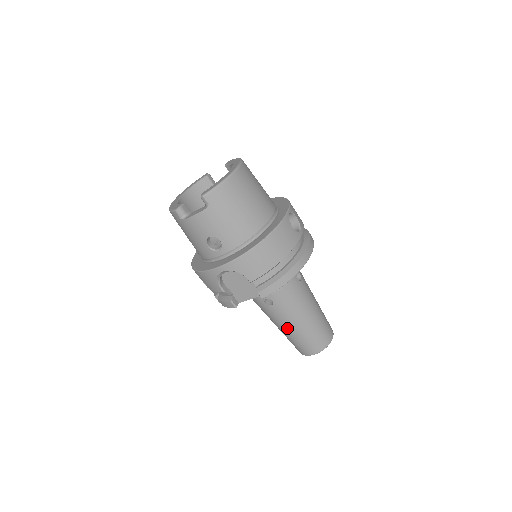
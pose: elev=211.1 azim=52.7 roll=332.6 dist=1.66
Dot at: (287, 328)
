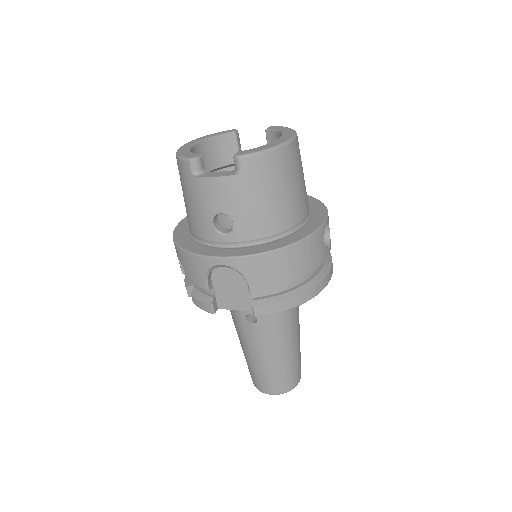
Dot at: (257, 355)
